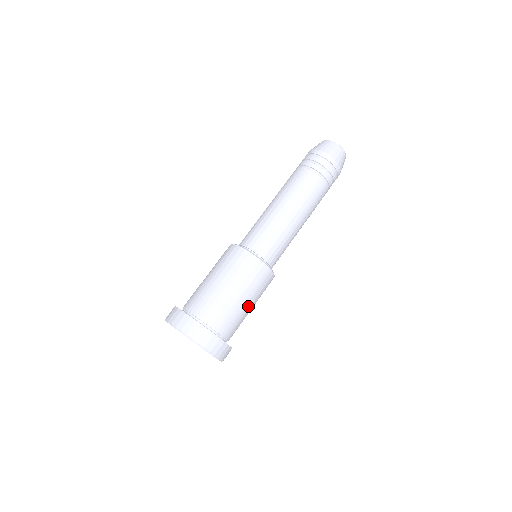
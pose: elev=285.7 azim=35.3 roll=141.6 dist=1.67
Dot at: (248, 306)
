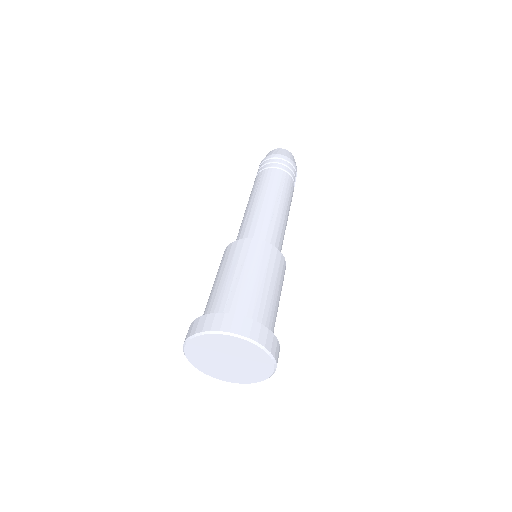
Dot at: (260, 281)
